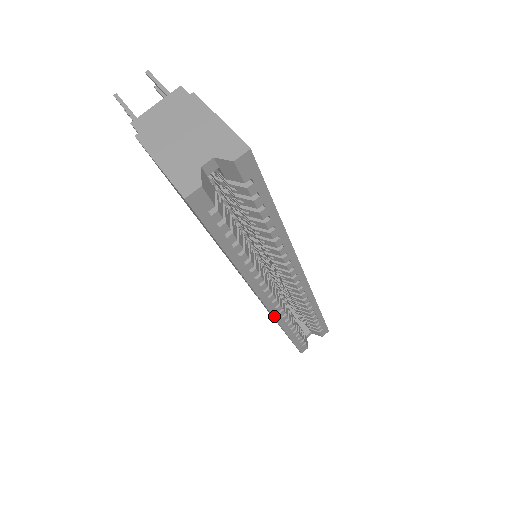
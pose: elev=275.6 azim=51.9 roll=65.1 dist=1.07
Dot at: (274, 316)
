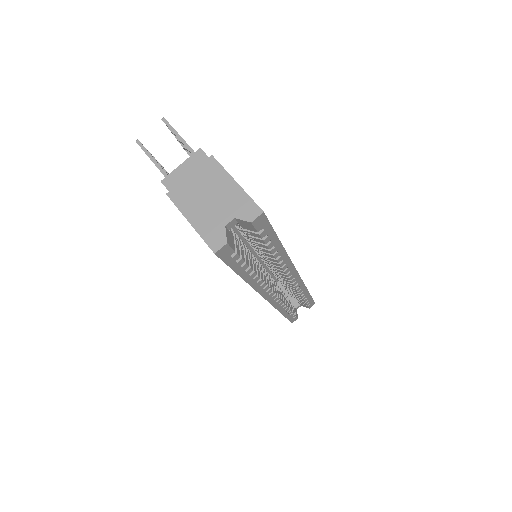
Dot at: (273, 305)
